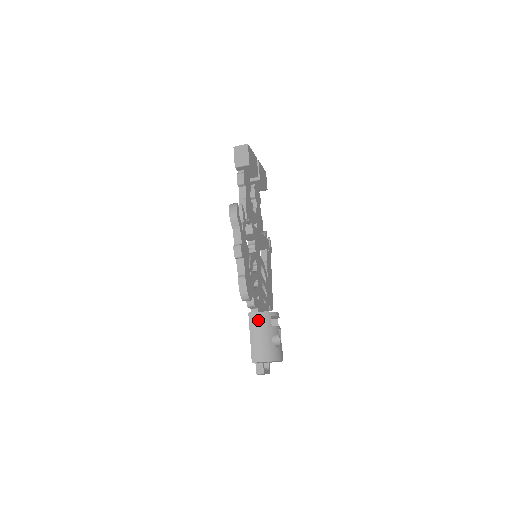
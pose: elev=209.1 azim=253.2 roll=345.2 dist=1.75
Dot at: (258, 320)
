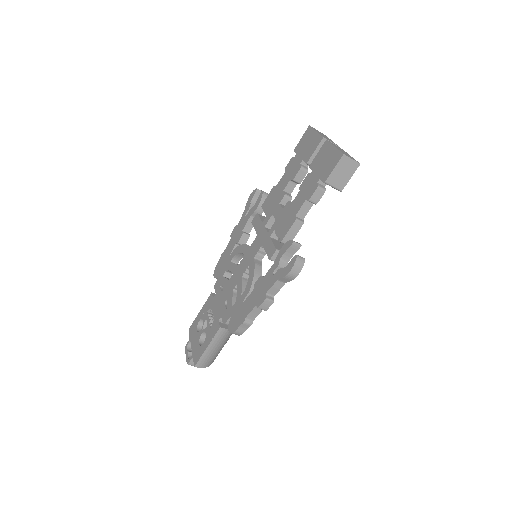
Dot at: (224, 336)
